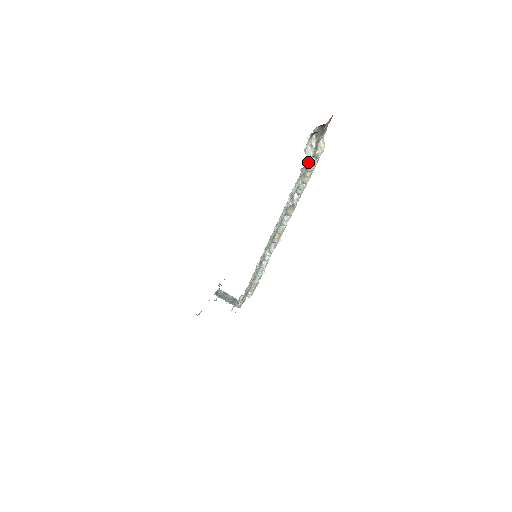
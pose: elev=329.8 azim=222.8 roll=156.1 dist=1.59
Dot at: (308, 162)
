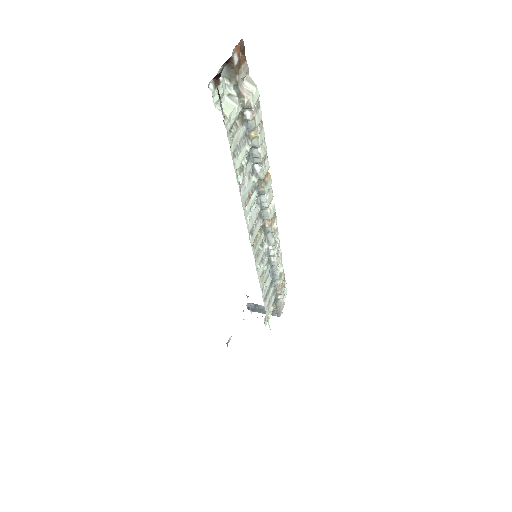
Dot at: (240, 119)
